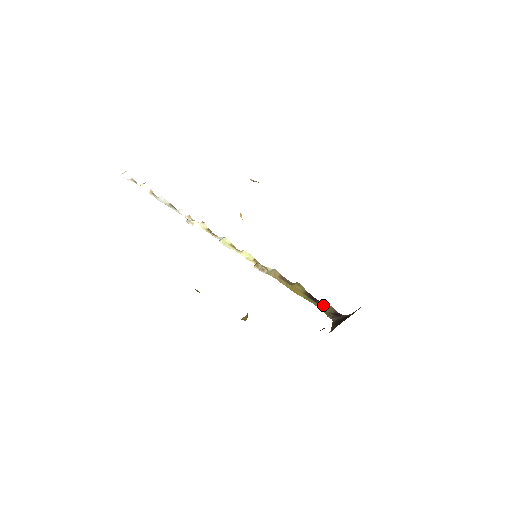
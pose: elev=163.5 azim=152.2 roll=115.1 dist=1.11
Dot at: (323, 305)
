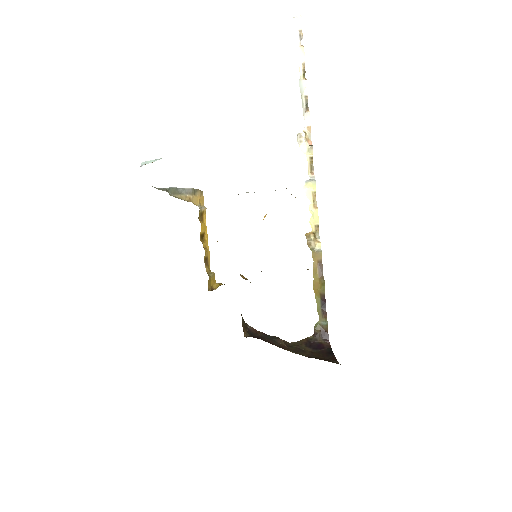
Dot at: (324, 317)
